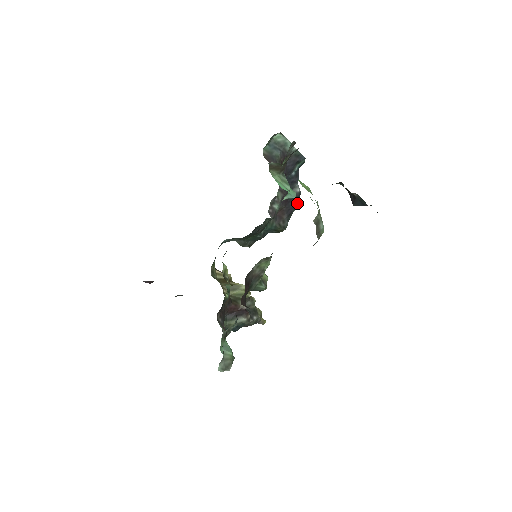
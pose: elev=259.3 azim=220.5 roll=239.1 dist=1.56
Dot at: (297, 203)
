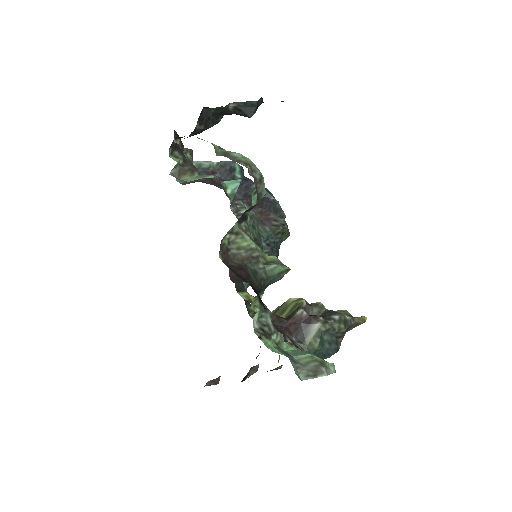
Dot at: (272, 198)
